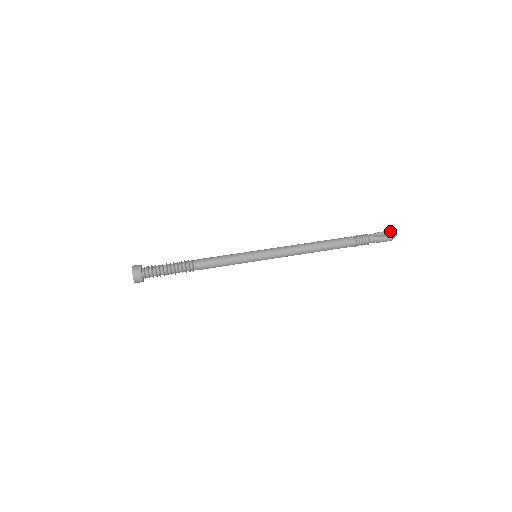
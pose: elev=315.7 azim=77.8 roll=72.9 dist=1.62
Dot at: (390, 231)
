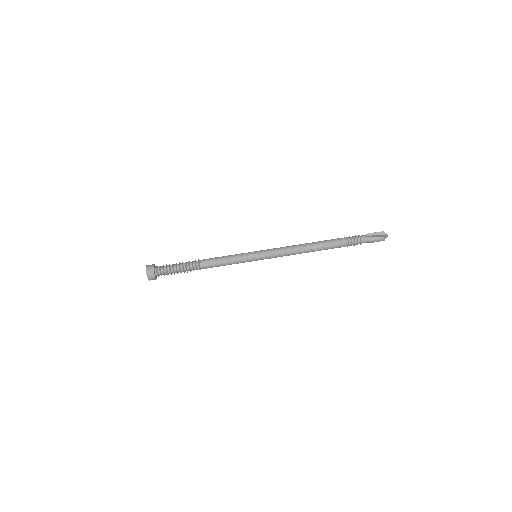
Dot at: (381, 232)
